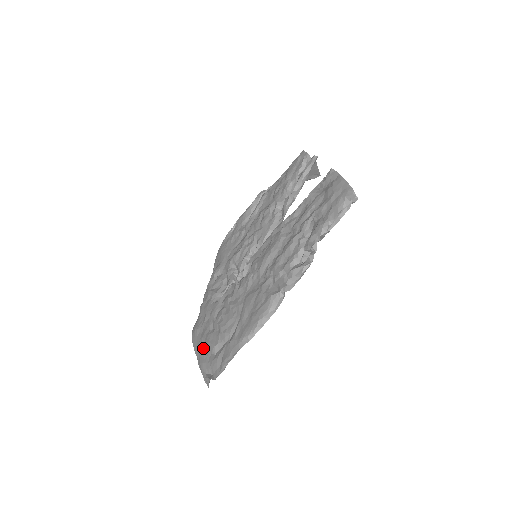
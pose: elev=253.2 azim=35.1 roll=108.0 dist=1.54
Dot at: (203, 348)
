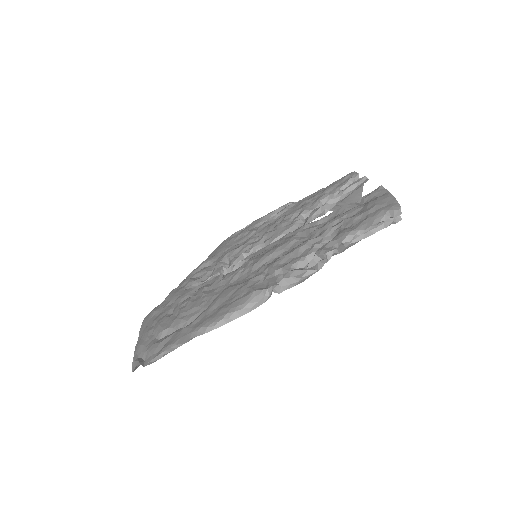
Dot at: (150, 330)
